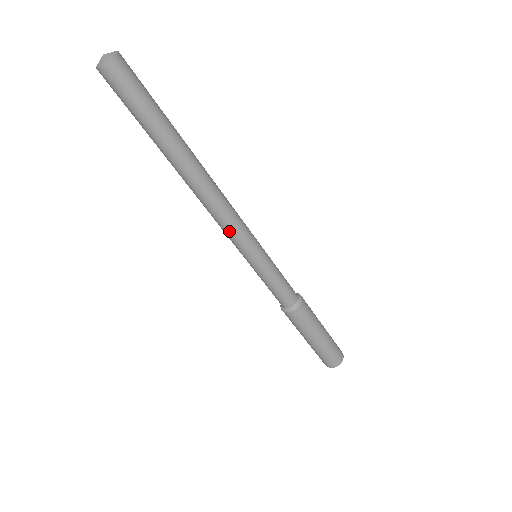
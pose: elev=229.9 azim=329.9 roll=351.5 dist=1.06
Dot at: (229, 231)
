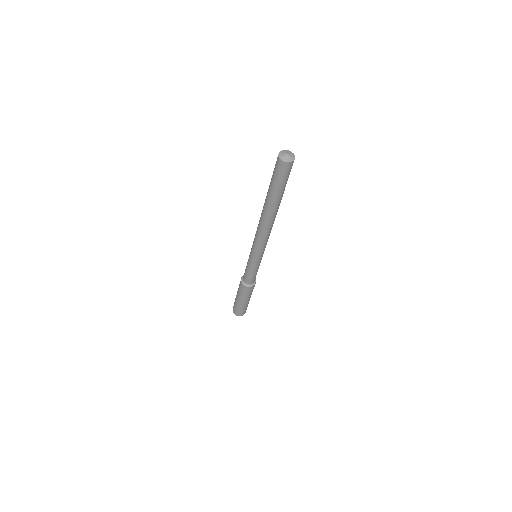
Dot at: (260, 245)
